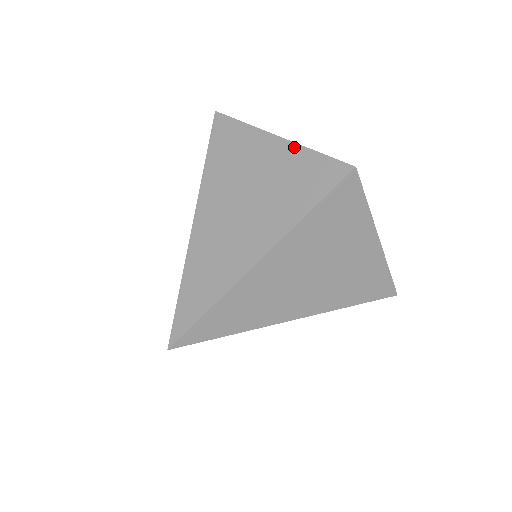
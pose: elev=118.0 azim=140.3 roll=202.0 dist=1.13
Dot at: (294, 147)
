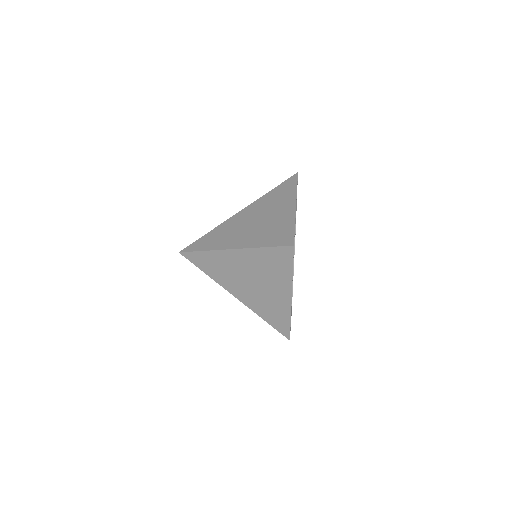
Dot at: occluded
